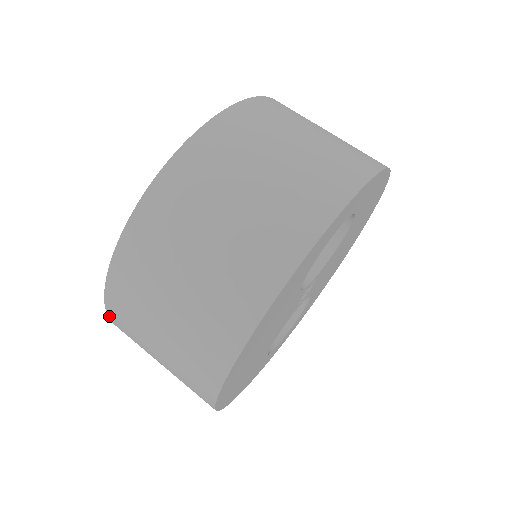
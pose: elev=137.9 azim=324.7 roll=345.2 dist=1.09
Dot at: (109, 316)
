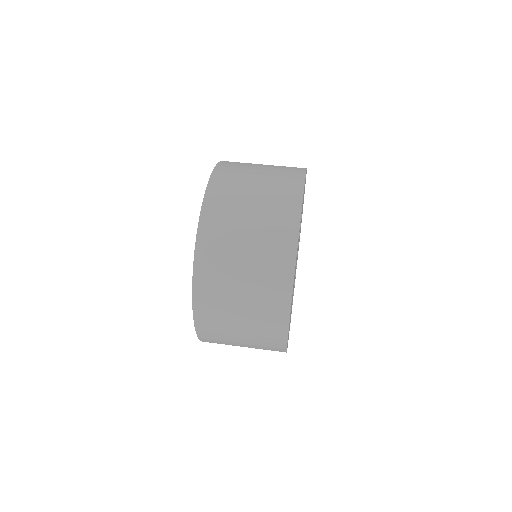
Dot at: (199, 337)
